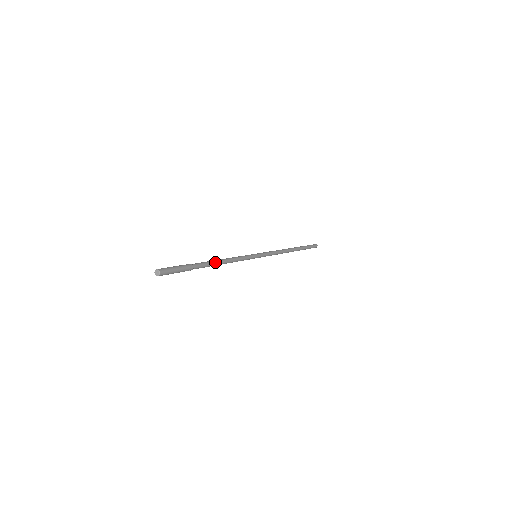
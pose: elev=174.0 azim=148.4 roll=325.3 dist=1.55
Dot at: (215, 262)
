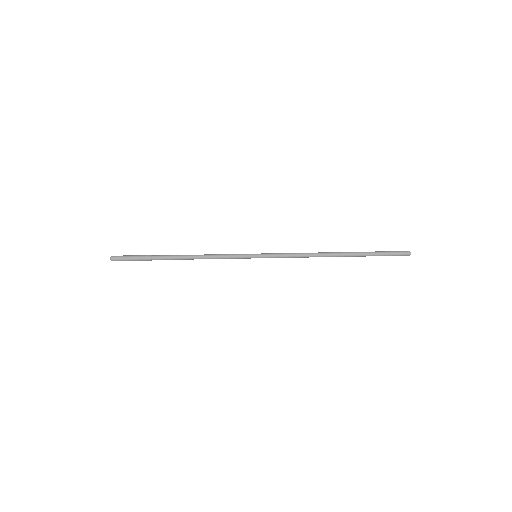
Dot at: (182, 255)
